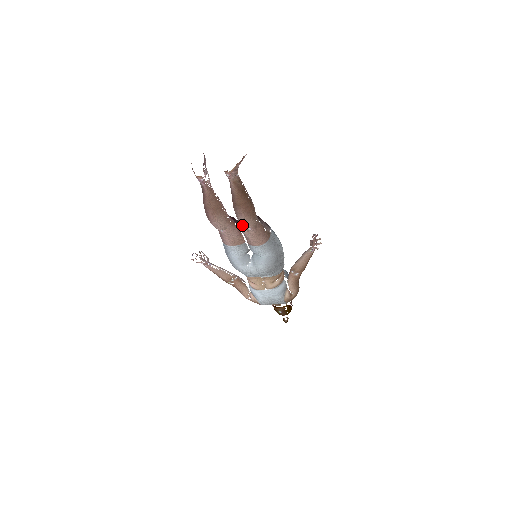
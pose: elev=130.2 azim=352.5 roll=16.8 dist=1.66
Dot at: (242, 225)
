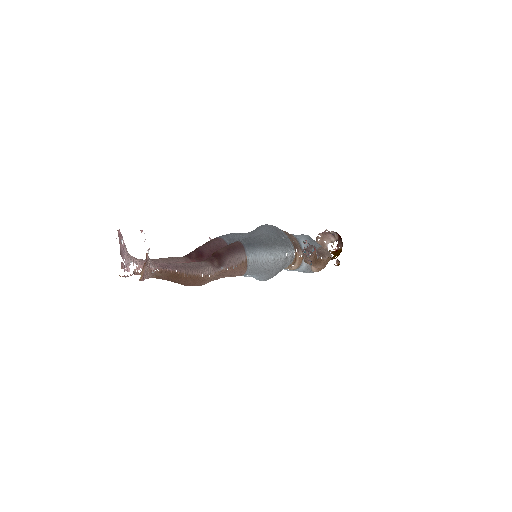
Dot at: occluded
